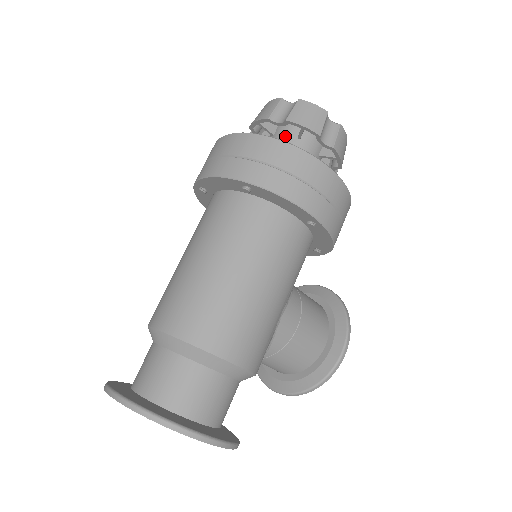
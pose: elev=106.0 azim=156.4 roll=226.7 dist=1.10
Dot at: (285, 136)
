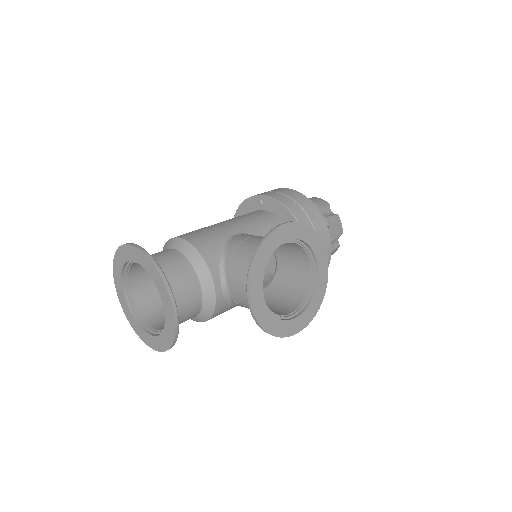
Dot at: occluded
